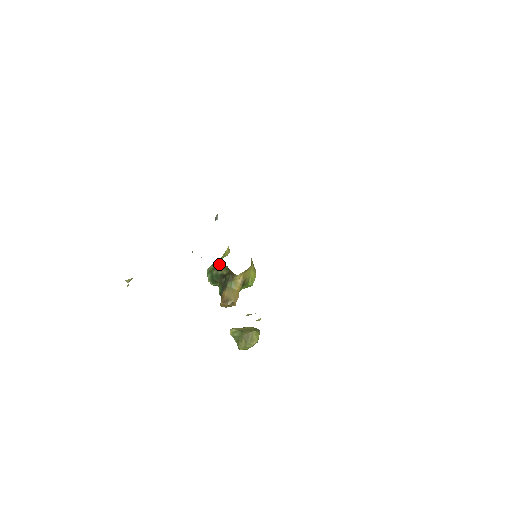
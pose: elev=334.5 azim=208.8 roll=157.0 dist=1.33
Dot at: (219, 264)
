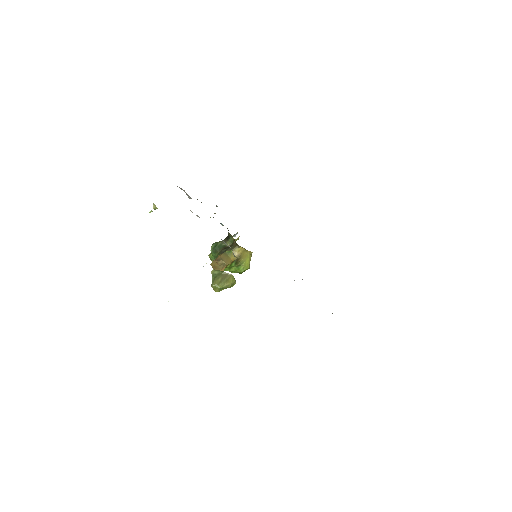
Dot at: (227, 237)
